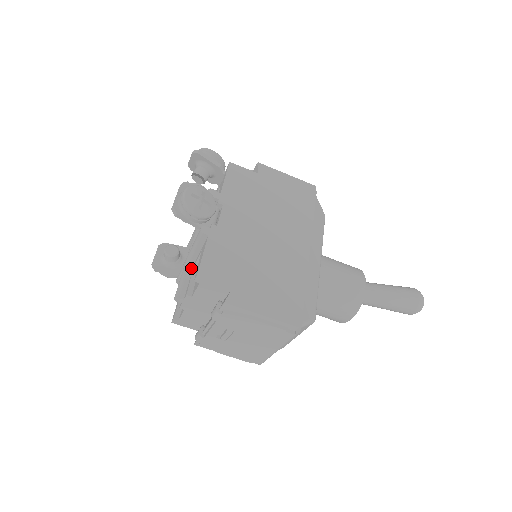
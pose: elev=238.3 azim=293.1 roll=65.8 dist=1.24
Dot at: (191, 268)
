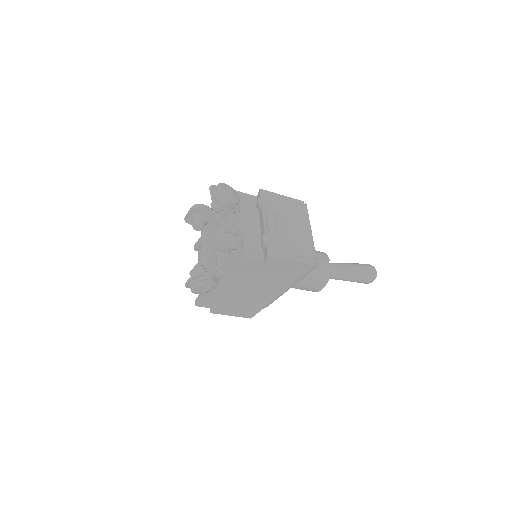
Dot at: occluded
